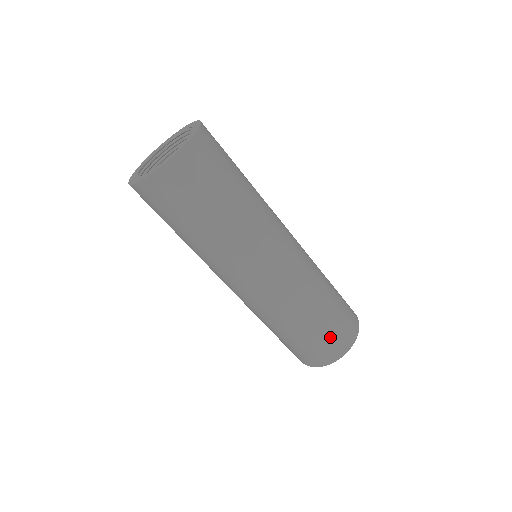
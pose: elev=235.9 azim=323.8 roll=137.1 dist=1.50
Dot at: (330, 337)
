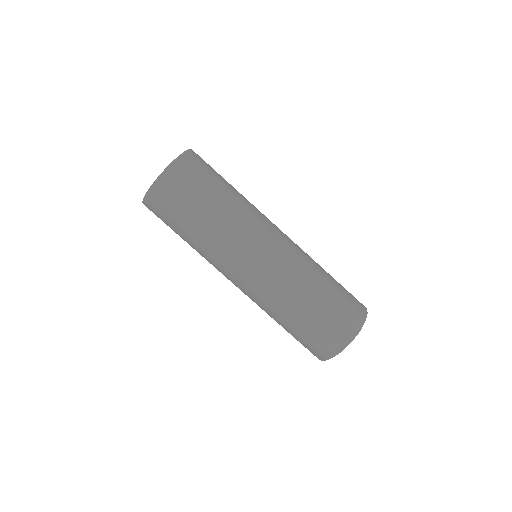
Dot at: (327, 327)
